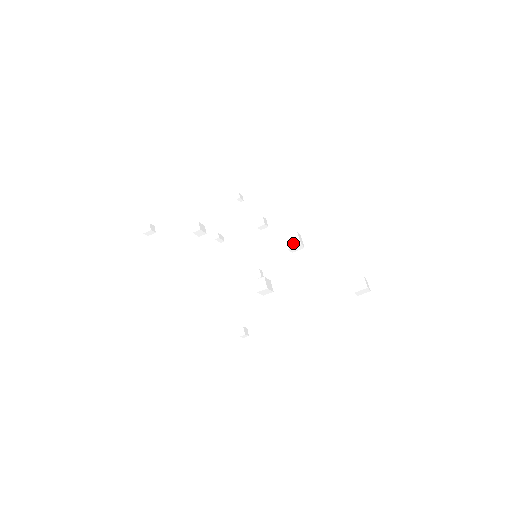
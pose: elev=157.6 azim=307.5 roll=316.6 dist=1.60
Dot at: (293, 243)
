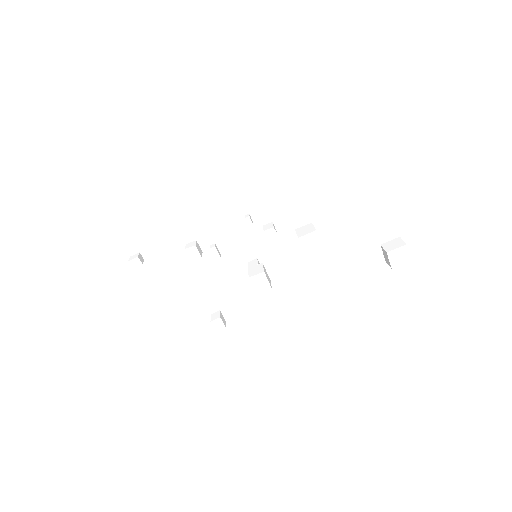
Dot at: (305, 232)
